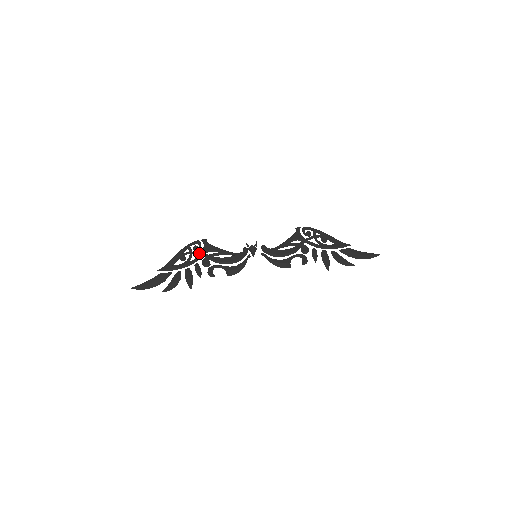
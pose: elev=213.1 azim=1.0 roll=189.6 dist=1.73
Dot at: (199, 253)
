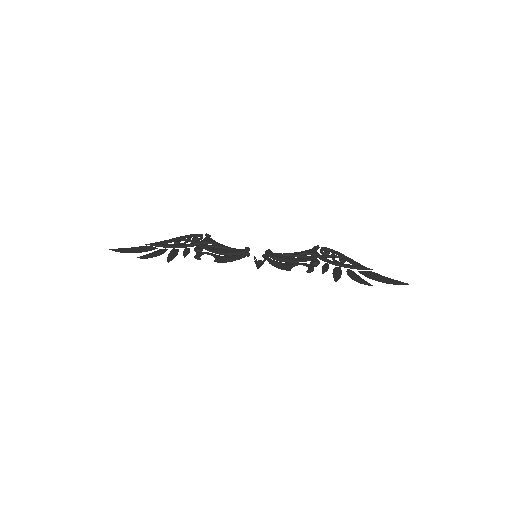
Dot at: (196, 241)
